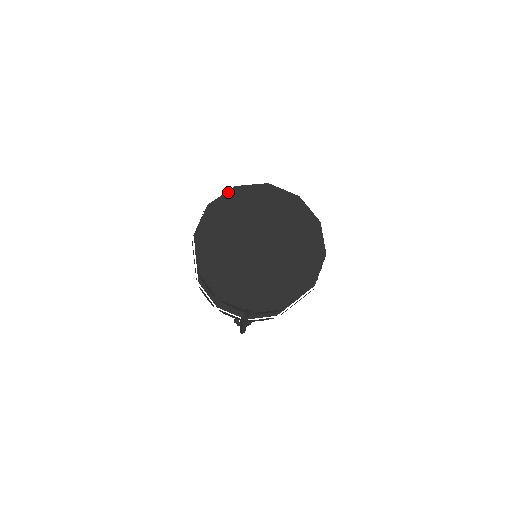
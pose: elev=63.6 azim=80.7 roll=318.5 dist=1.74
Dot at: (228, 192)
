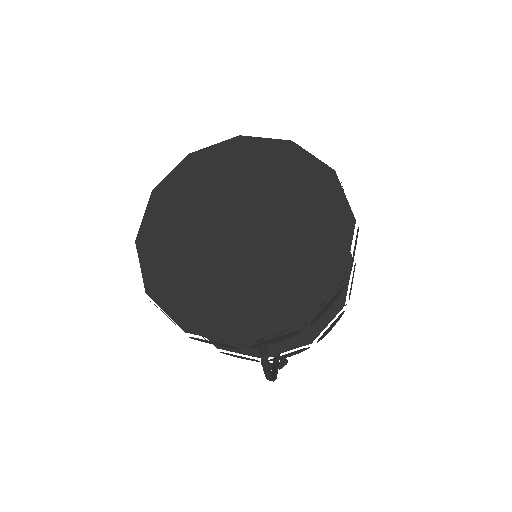
Dot at: (180, 165)
